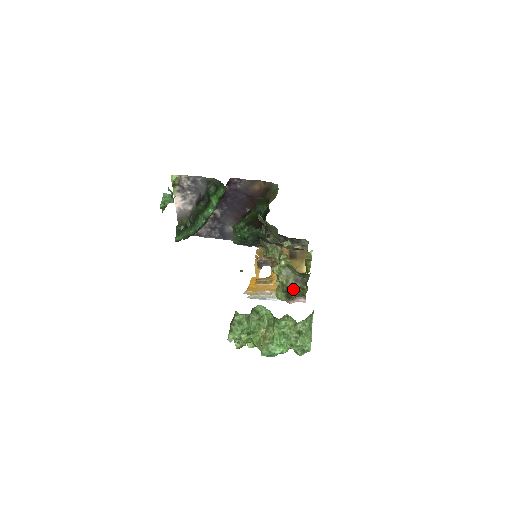
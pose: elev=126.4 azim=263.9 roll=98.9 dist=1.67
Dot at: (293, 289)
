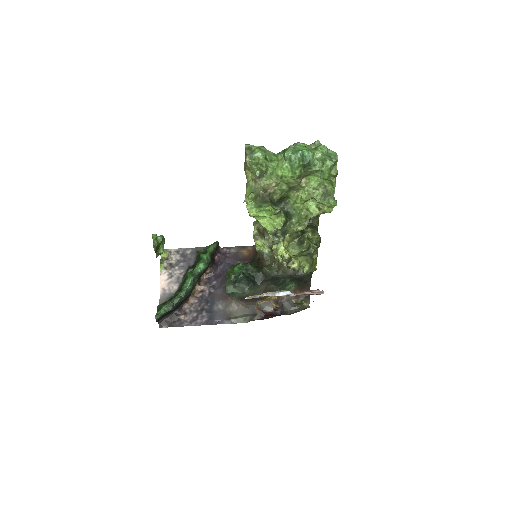
Dot at: (304, 231)
